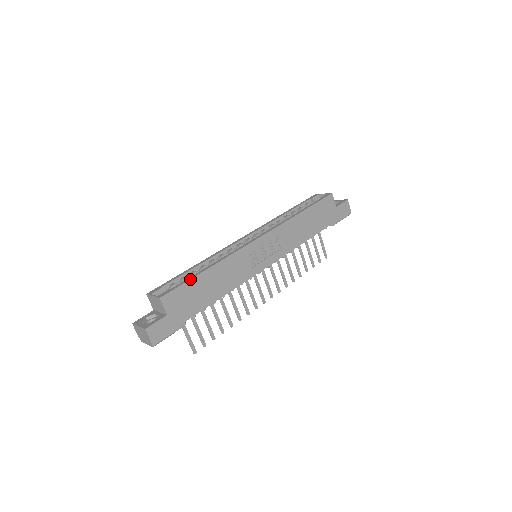
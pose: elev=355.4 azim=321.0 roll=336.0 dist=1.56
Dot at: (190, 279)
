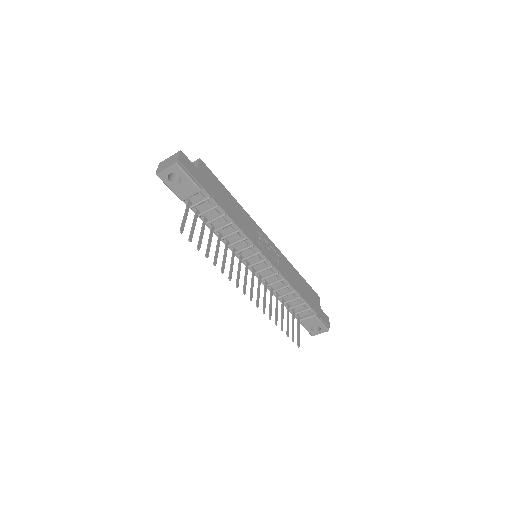
Dot at: occluded
